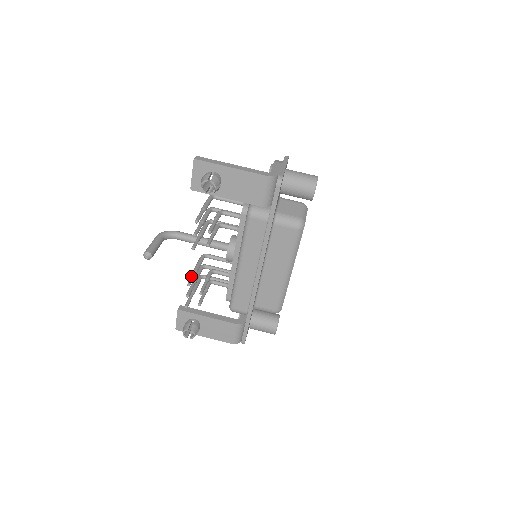
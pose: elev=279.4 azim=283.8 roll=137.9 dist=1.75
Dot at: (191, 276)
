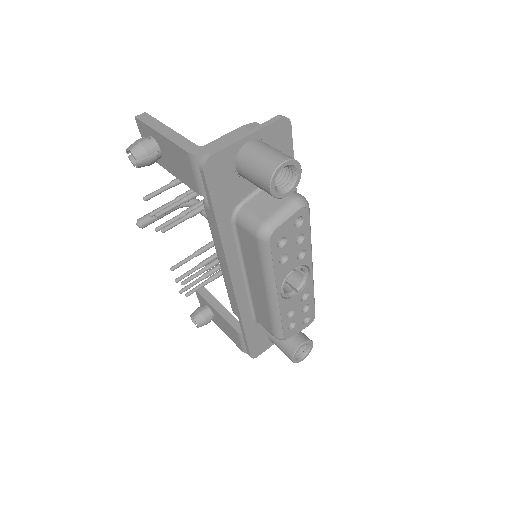
Dot at: occluded
